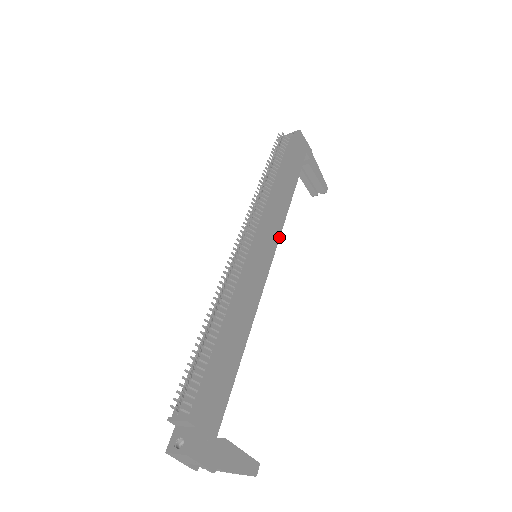
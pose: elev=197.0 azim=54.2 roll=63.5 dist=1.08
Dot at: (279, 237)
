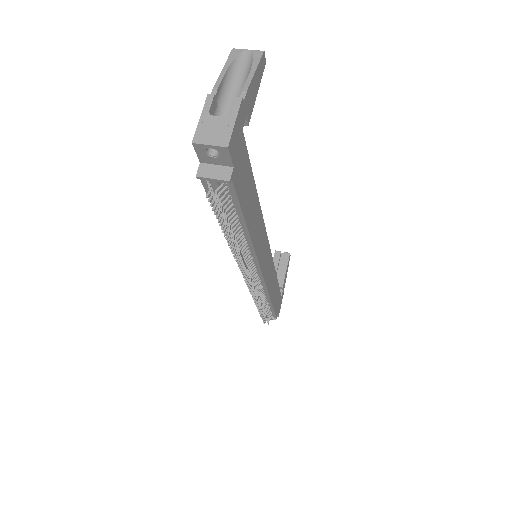
Dot at: occluded
